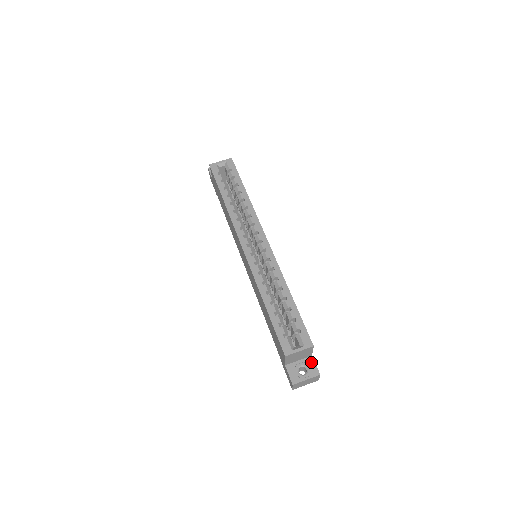
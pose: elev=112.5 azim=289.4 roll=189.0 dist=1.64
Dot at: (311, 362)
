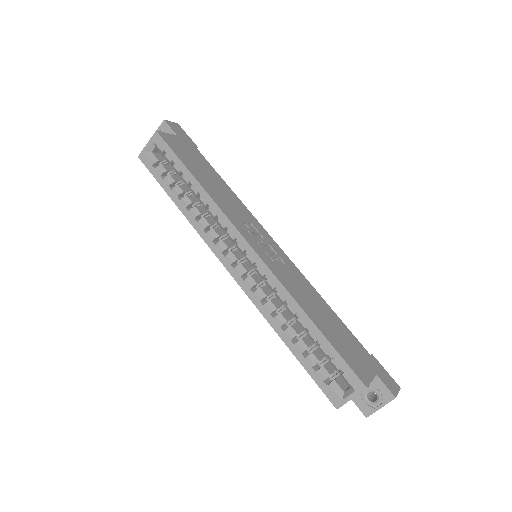
Dot at: (378, 384)
